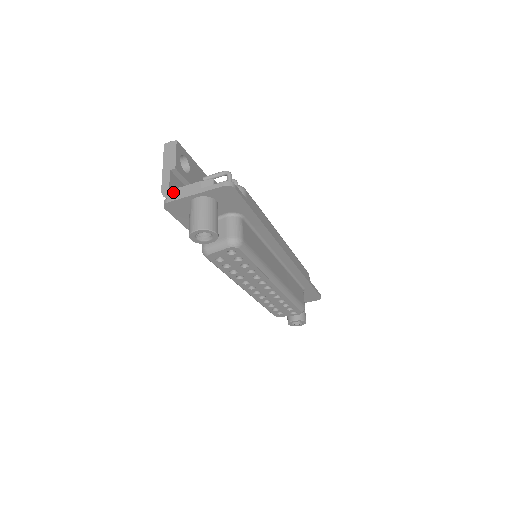
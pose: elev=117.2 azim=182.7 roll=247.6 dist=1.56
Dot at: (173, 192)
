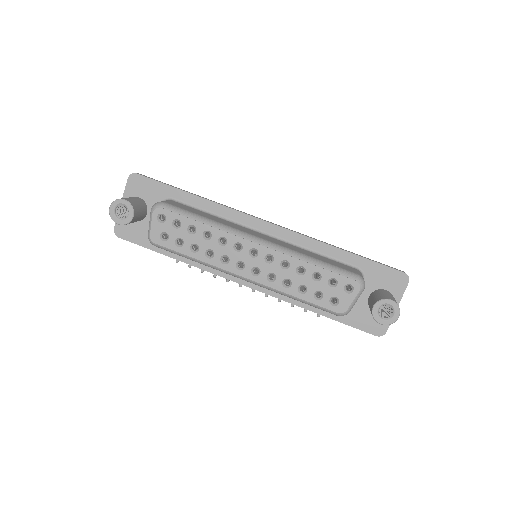
Dot at: occluded
